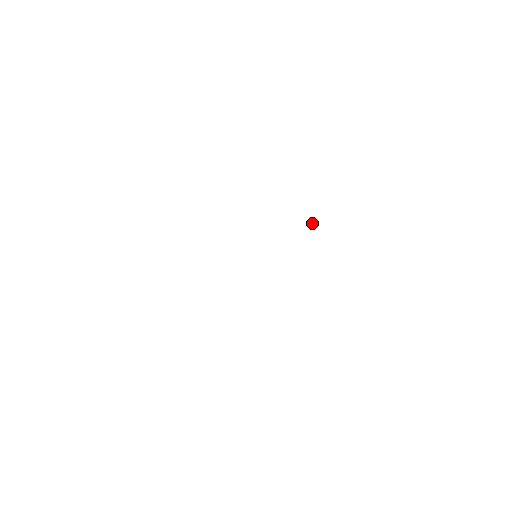
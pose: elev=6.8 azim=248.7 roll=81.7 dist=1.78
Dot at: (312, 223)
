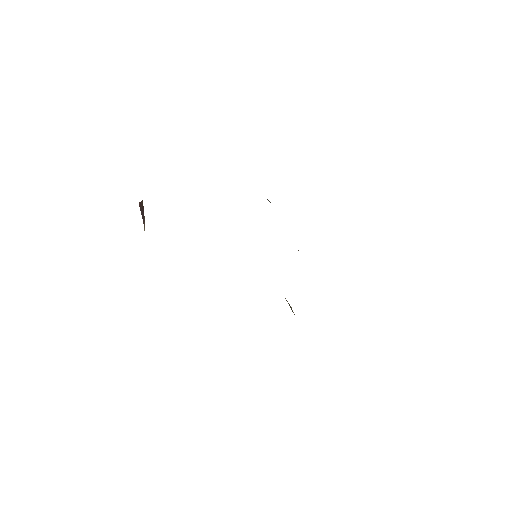
Dot at: (268, 200)
